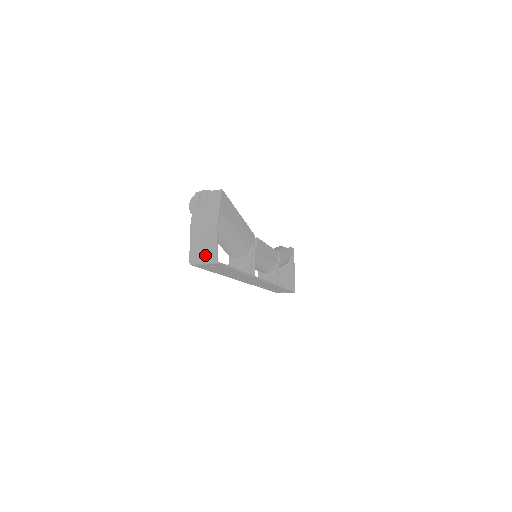
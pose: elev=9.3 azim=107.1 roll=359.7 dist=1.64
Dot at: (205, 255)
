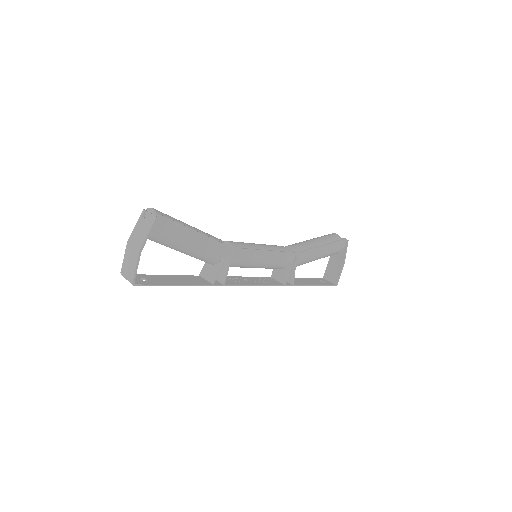
Dot at: (128, 274)
